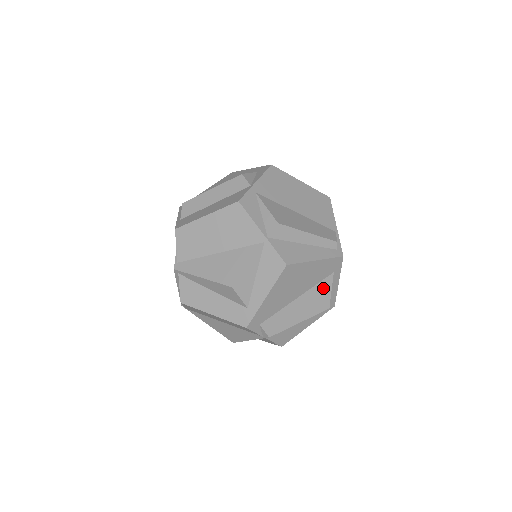
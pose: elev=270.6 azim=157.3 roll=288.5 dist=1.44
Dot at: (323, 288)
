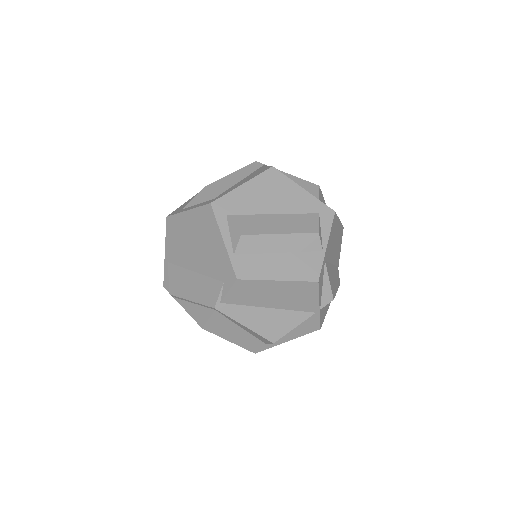
Dot at: occluded
